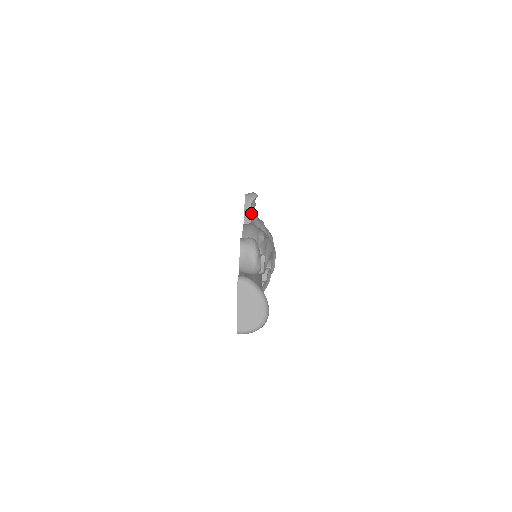
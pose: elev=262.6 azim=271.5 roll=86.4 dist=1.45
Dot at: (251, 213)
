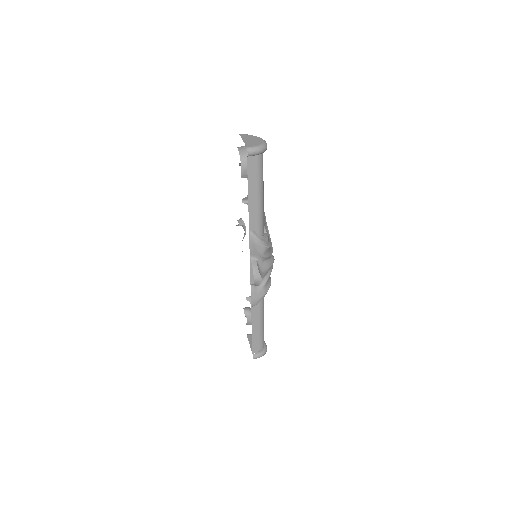
Dot at: occluded
